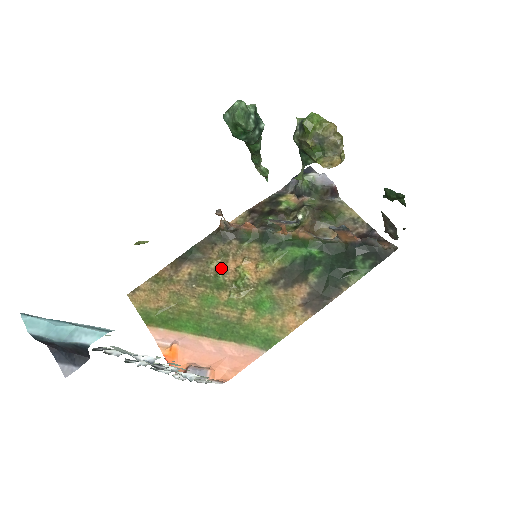
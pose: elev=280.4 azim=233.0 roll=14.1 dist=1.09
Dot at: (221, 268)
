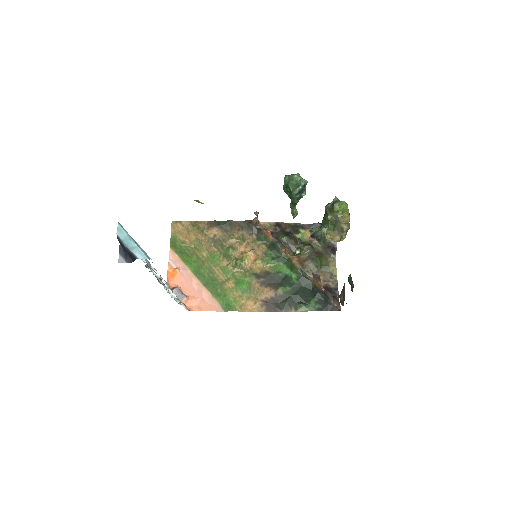
Dot at: (235, 245)
